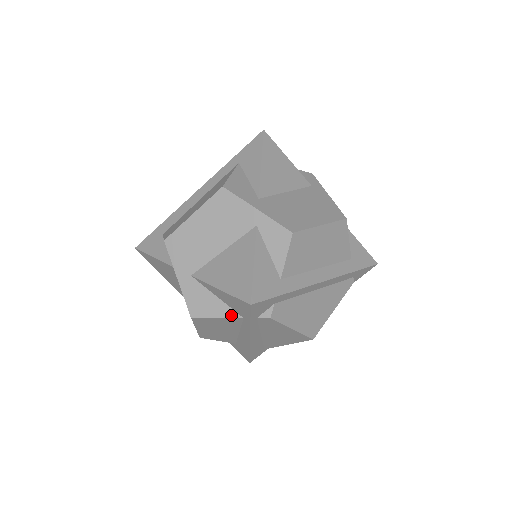
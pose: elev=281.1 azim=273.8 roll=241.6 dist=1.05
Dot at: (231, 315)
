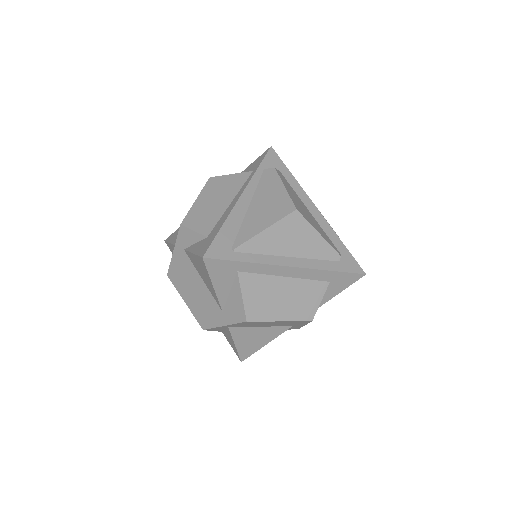
Dot at: (244, 173)
